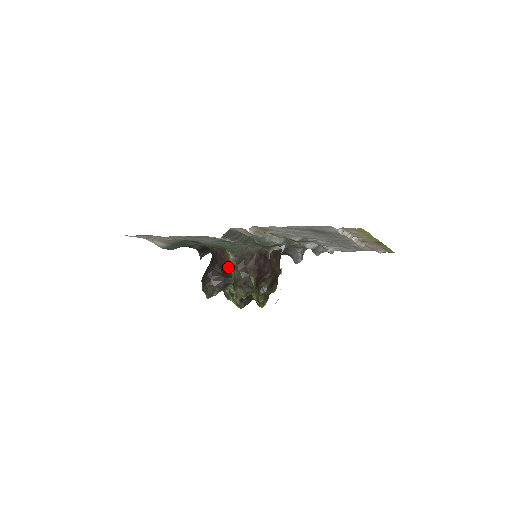
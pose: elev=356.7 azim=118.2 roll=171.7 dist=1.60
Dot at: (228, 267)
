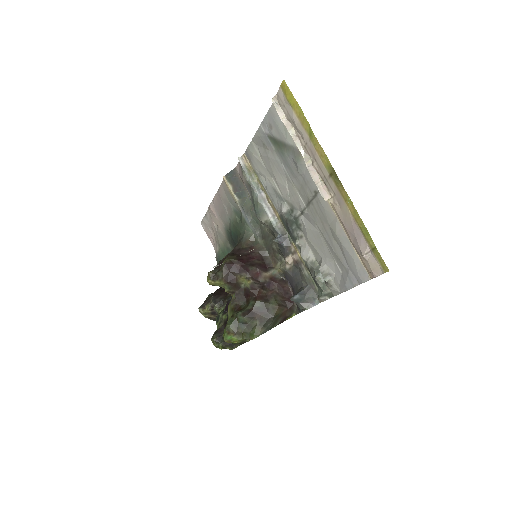
Dot at: occluded
